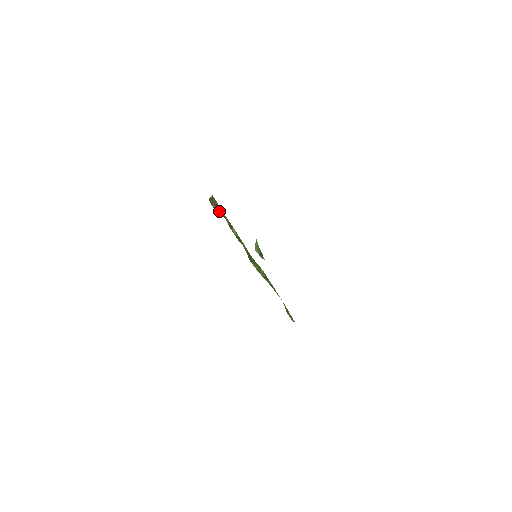
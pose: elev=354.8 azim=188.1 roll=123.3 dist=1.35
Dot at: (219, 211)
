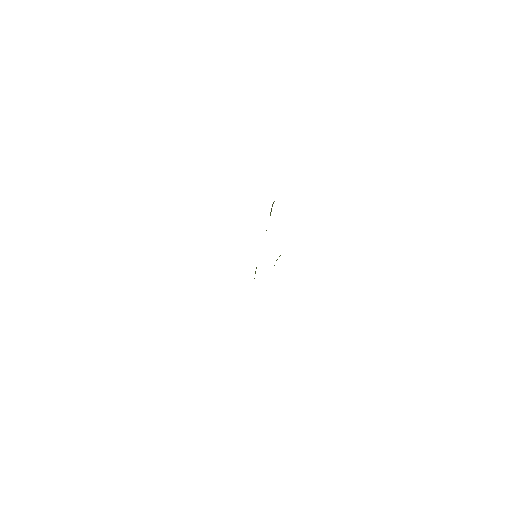
Dot at: occluded
